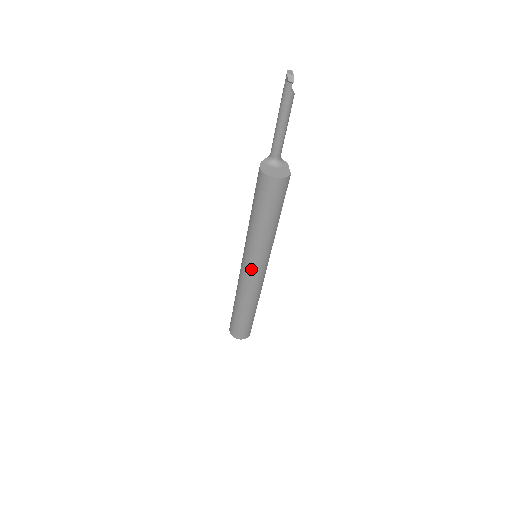
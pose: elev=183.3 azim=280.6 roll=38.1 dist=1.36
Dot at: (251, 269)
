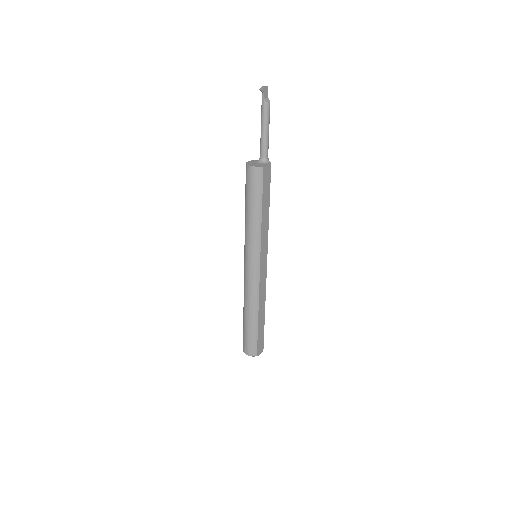
Dot at: (246, 262)
